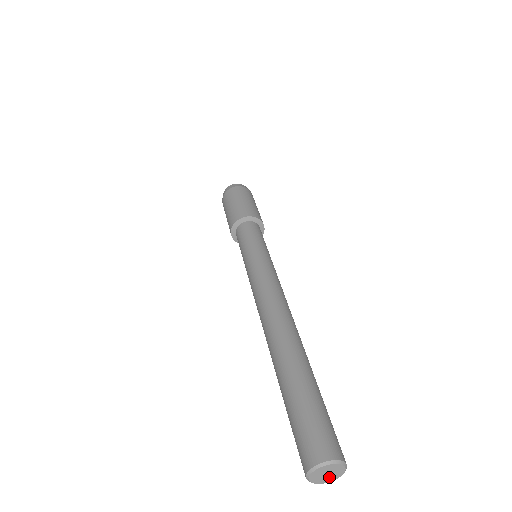
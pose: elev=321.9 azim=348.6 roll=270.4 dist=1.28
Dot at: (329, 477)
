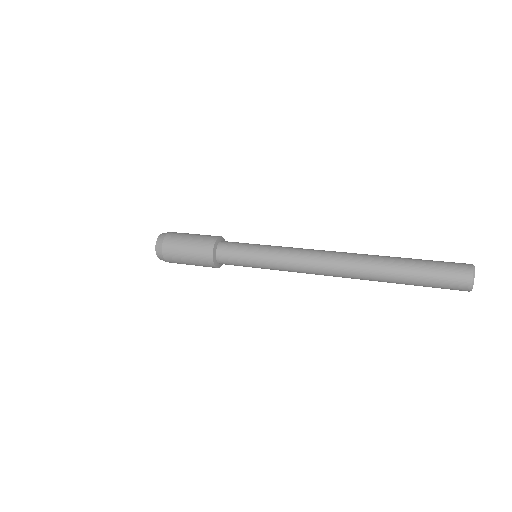
Dot at: occluded
